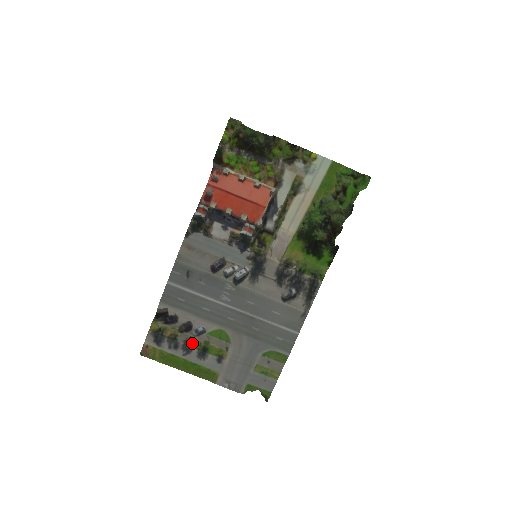
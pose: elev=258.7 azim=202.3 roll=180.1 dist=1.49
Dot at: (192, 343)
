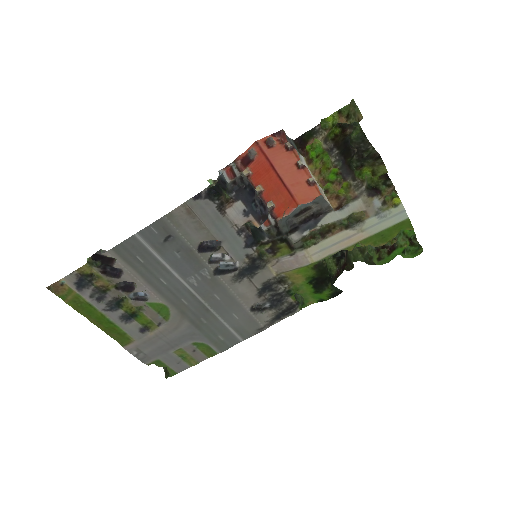
Dot at: (122, 303)
